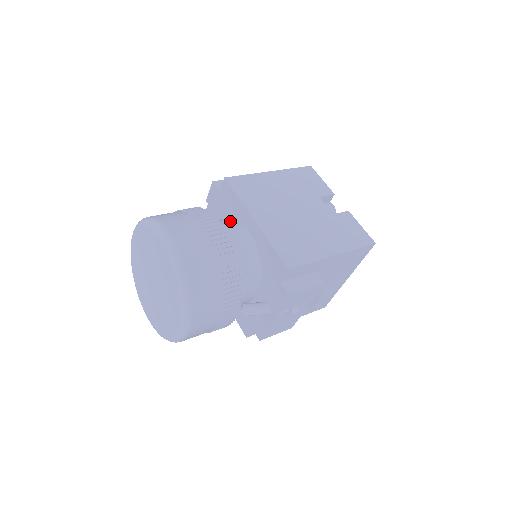
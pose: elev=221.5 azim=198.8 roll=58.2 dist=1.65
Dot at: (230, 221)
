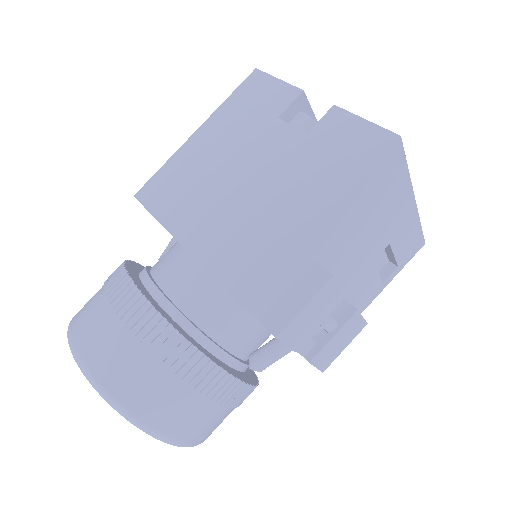
Dot at: (172, 251)
